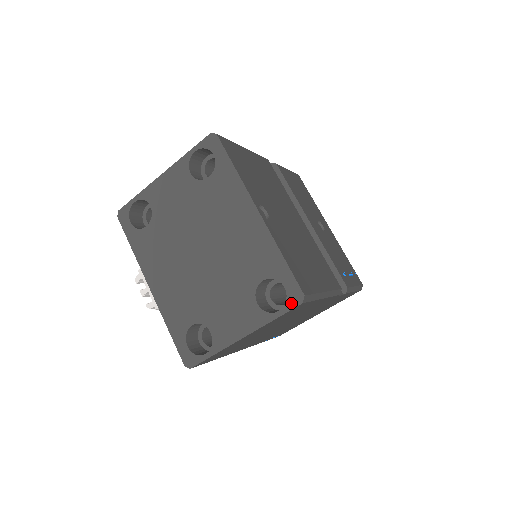
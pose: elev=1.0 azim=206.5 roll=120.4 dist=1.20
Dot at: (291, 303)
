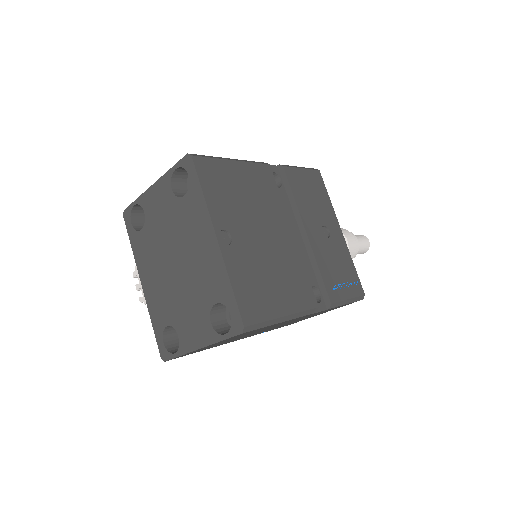
Dot at: (234, 330)
